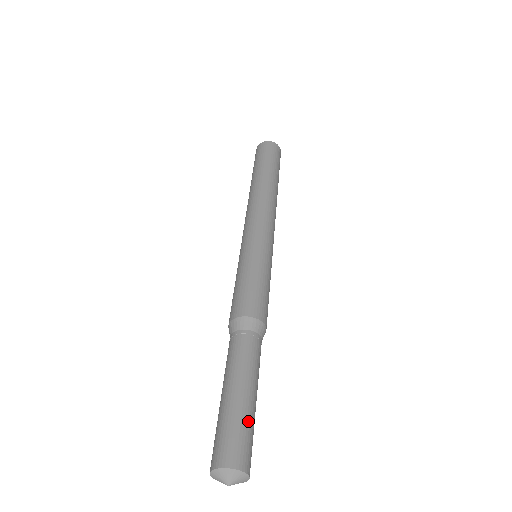
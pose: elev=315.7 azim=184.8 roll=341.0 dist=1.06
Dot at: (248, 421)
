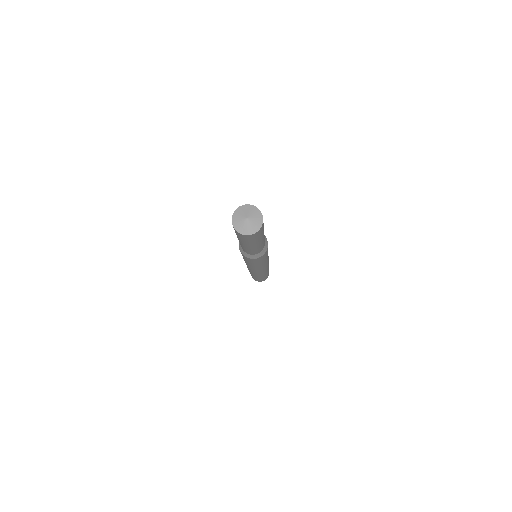
Dot at: occluded
